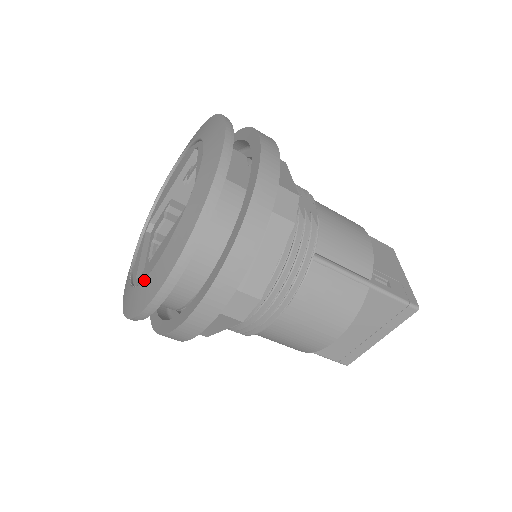
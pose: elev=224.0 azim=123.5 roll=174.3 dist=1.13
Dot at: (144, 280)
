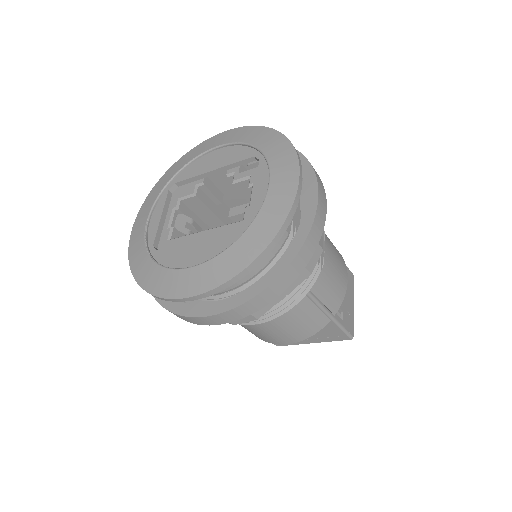
Dot at: (171, 270)
